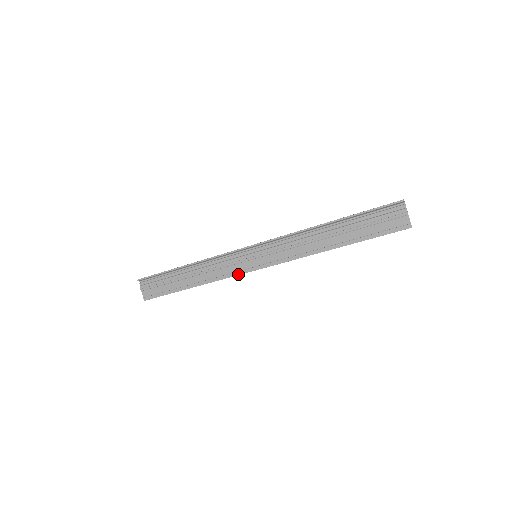
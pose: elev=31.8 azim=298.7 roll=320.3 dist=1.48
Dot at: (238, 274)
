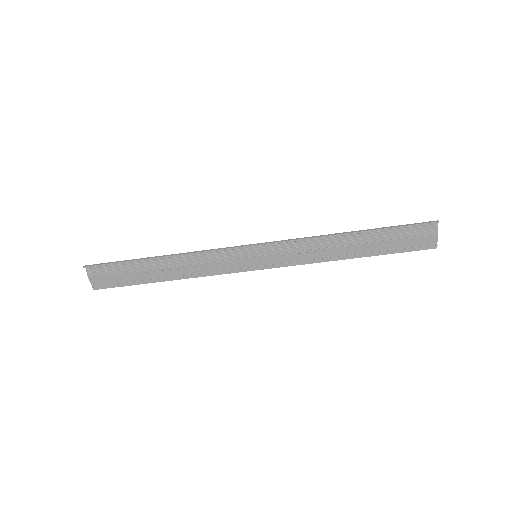
Dot at: (230, 272)
